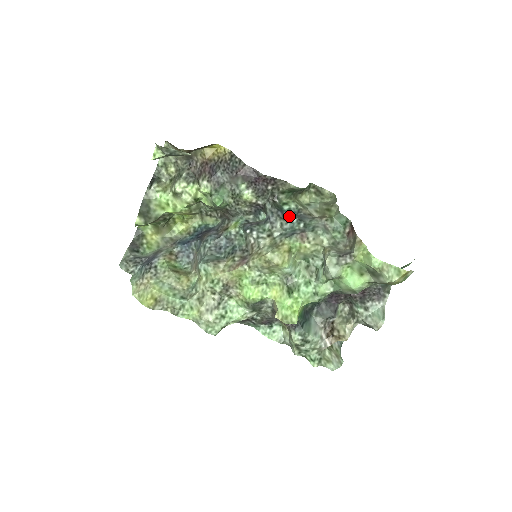
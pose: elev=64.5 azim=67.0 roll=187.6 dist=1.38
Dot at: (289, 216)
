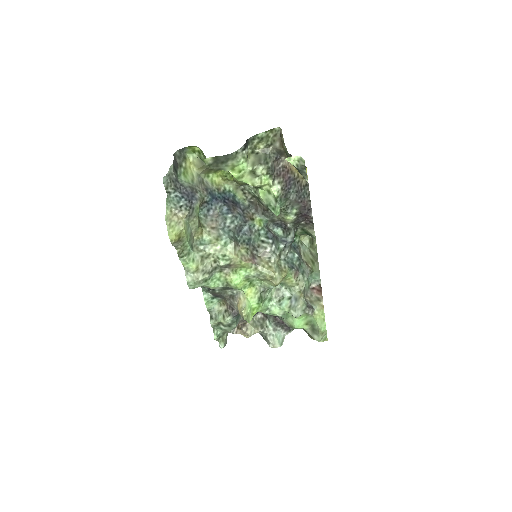
Dot at: (293, 247)
